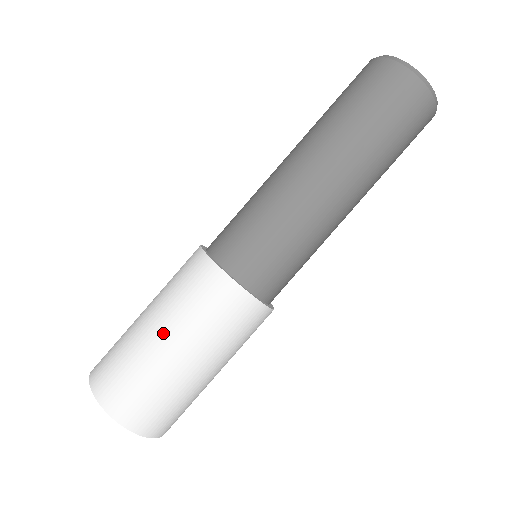
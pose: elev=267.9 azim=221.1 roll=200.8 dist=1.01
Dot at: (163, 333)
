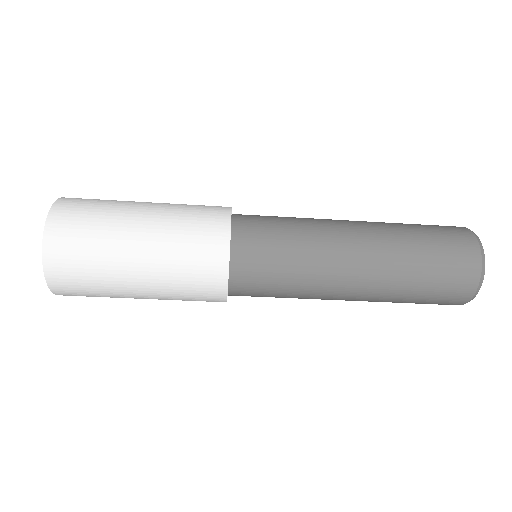
Dot at: (144, 231)
